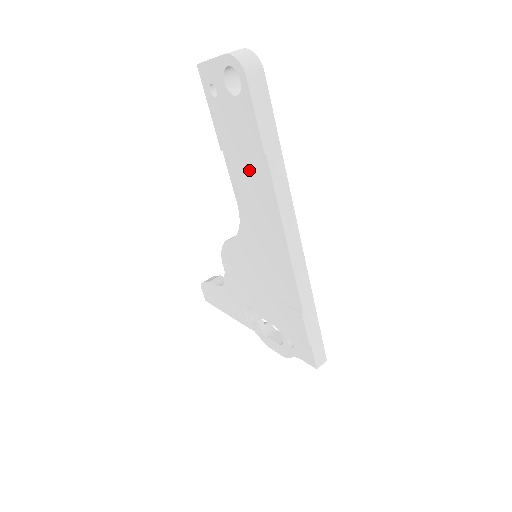
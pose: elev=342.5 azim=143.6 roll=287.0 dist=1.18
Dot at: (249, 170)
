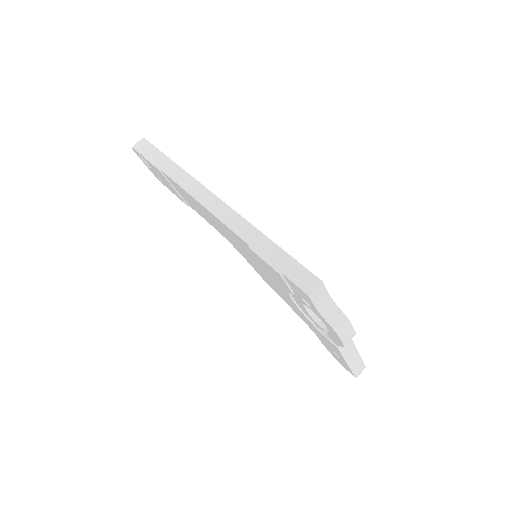
Dot at: (181, 193)
